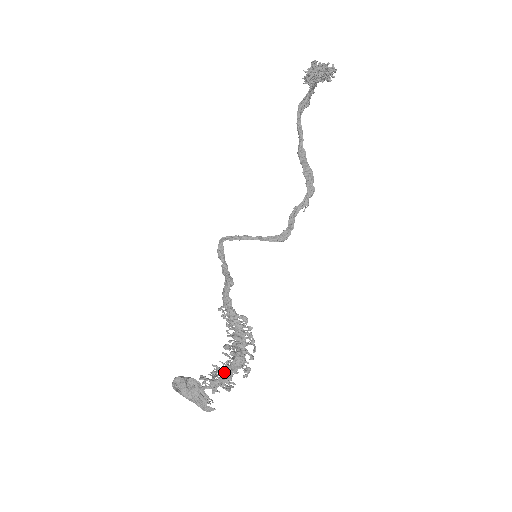
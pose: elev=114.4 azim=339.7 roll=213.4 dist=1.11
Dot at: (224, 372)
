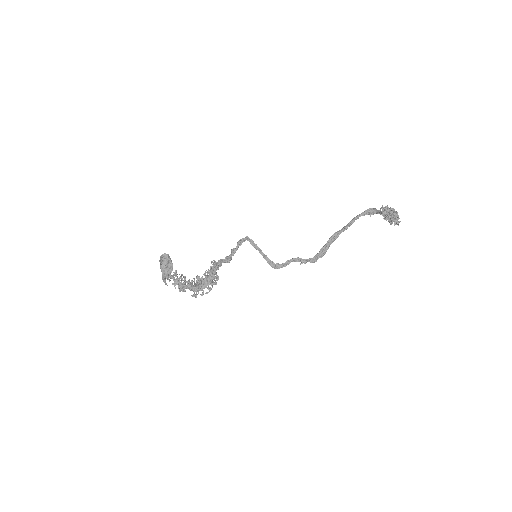
Dot at: occluded
